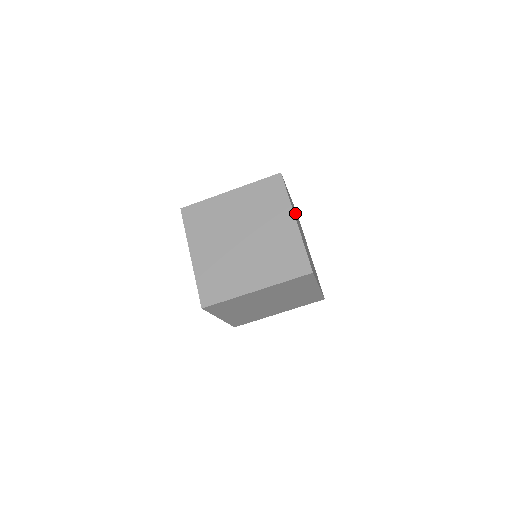
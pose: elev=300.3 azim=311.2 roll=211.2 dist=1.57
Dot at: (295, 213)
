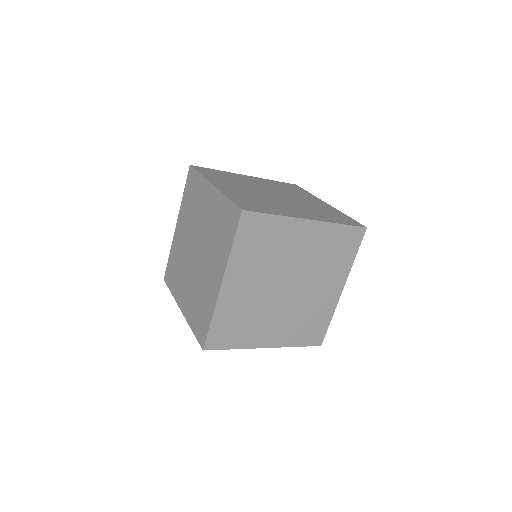
Dot at: occluded
